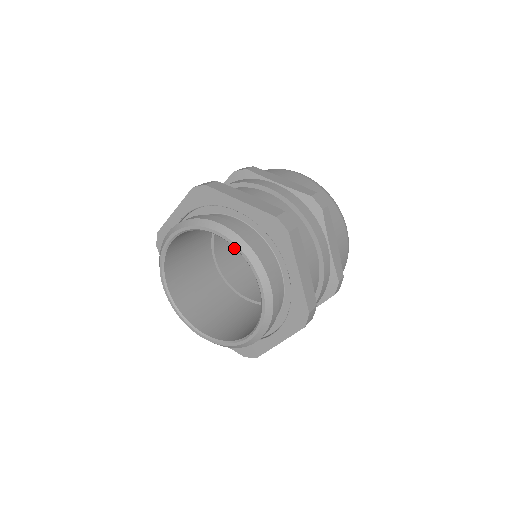
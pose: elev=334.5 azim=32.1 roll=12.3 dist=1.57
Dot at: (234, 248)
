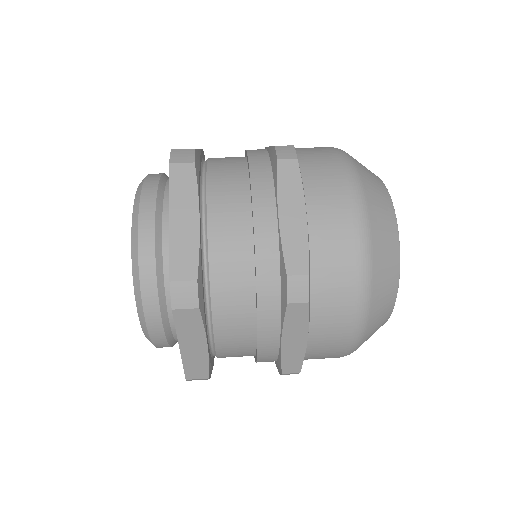
Dot at: occluded
